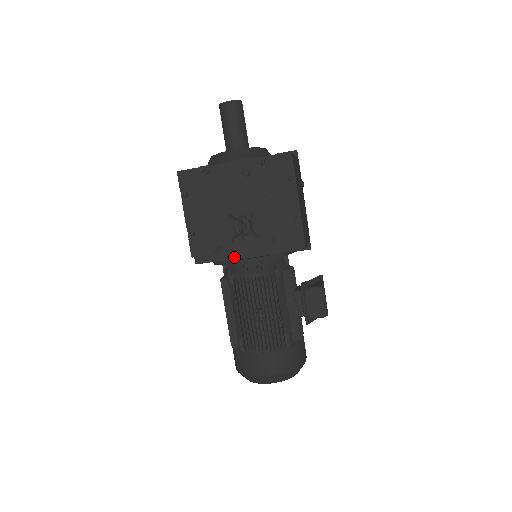
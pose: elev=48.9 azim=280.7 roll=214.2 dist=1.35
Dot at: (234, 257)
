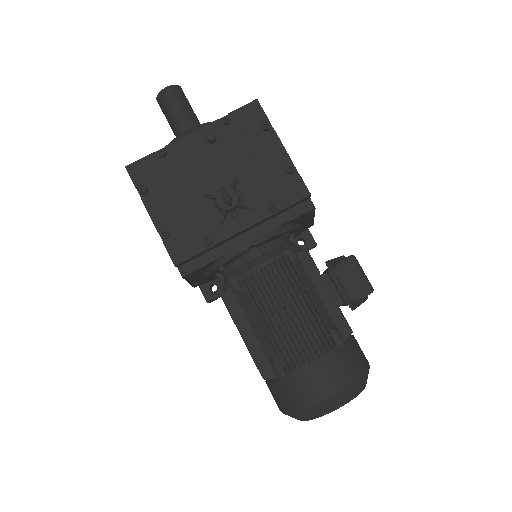
Dot at: (229, 250)
